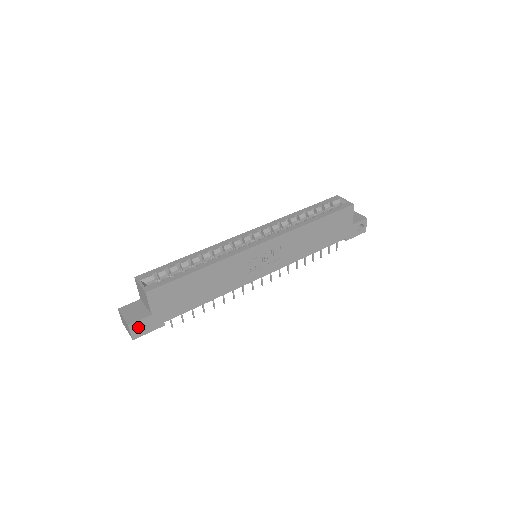
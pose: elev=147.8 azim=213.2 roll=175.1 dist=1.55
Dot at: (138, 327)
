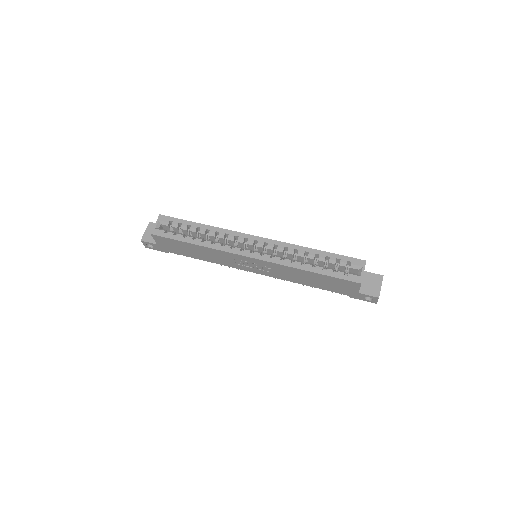
Dot at: occluded
